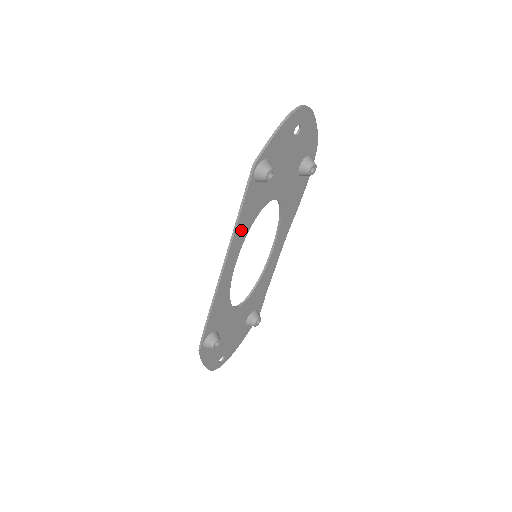
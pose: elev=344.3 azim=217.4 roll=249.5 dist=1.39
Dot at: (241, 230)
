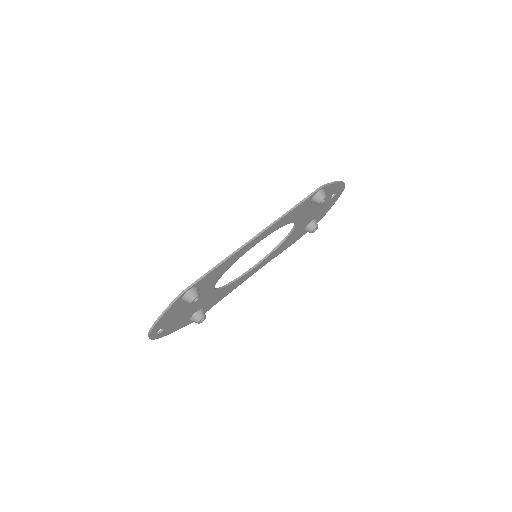
Dot at: (282, 221)
